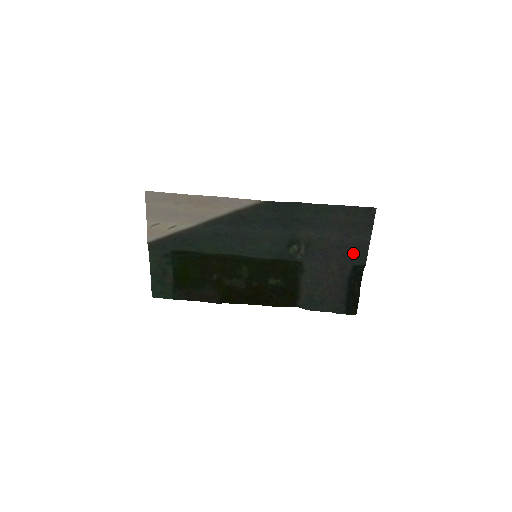
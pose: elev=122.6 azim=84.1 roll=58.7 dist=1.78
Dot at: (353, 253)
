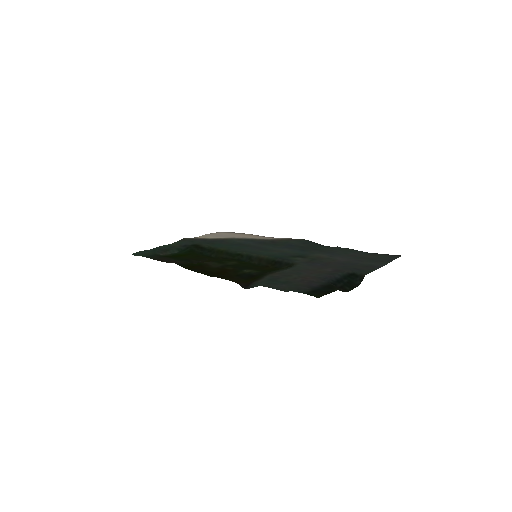
Dot at: (357, 267)
